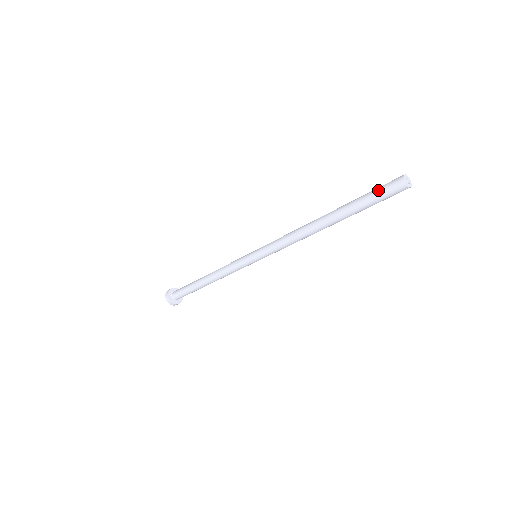
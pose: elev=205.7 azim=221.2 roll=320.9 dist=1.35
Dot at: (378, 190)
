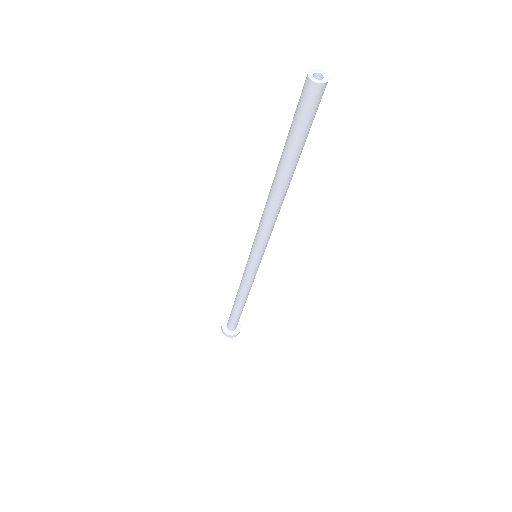
Dot at: (298, 115)
